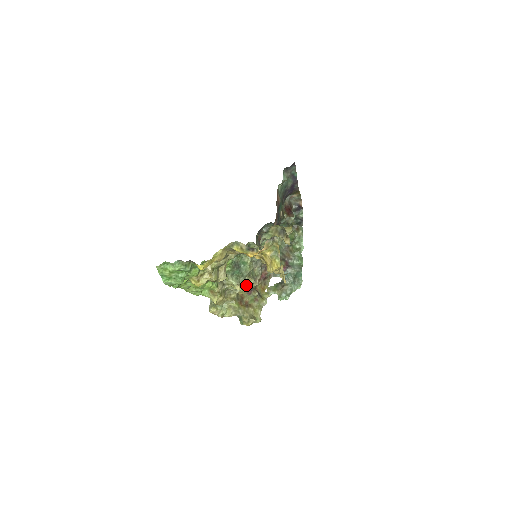
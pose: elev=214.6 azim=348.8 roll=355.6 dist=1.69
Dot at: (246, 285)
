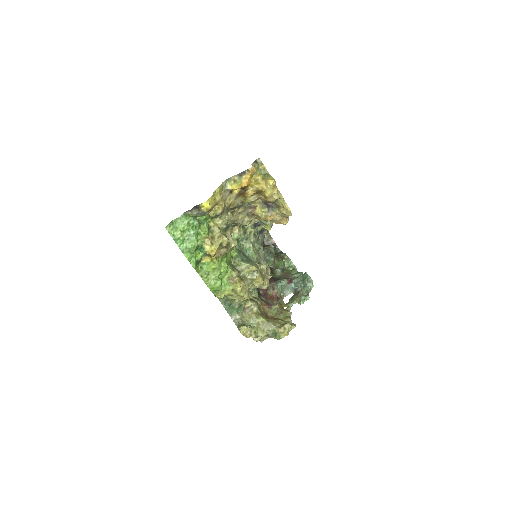
Dot at: (260, 273)
